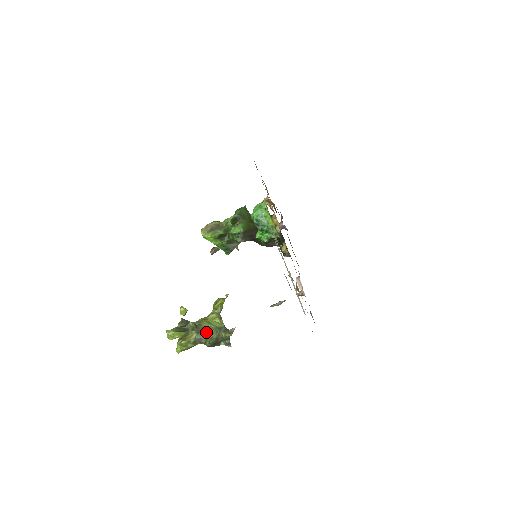
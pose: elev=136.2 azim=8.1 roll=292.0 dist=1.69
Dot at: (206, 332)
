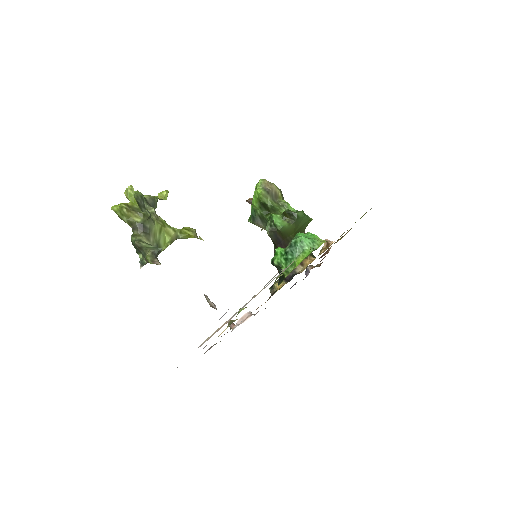
Dot at: (147, 232)
